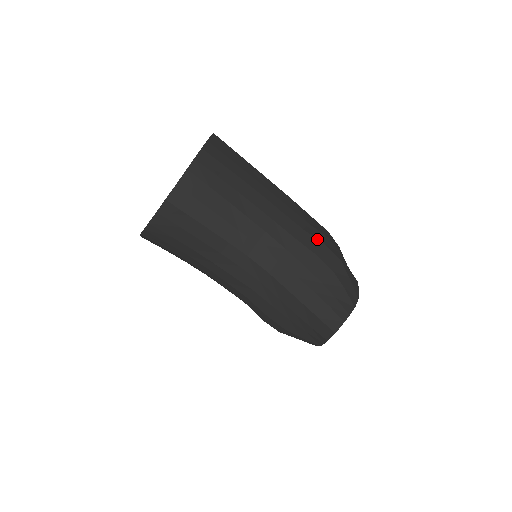
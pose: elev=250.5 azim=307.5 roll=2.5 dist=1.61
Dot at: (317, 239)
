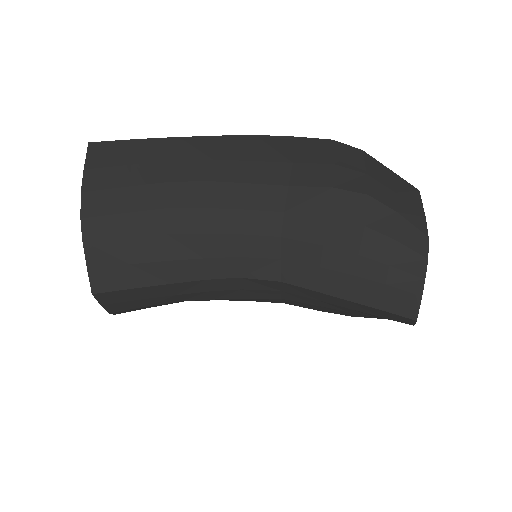
Dot at: (315, 187)
